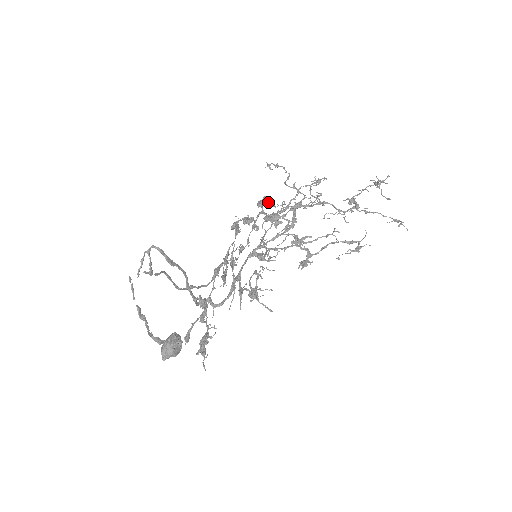
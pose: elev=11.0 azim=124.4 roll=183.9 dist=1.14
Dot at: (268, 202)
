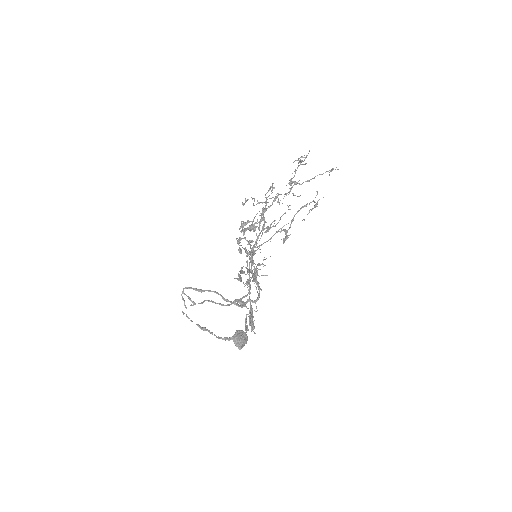
Dot at: (245, 223)
